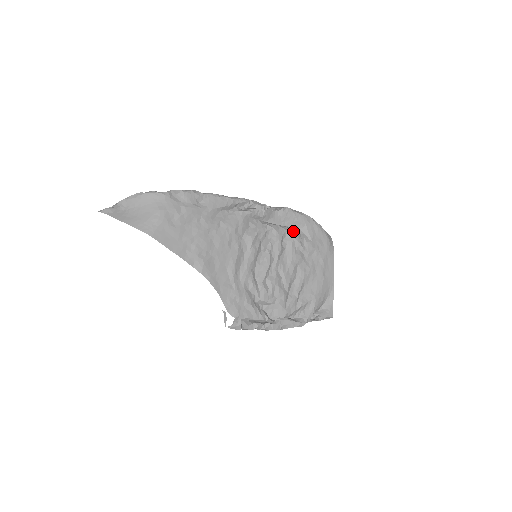
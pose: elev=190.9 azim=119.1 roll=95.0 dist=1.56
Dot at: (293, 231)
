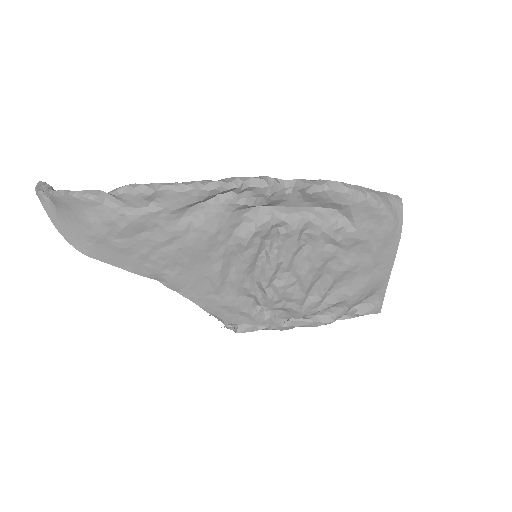
Dot at: (324, 216)
